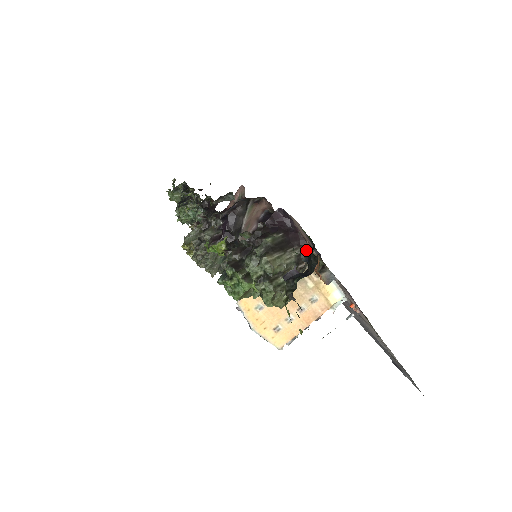
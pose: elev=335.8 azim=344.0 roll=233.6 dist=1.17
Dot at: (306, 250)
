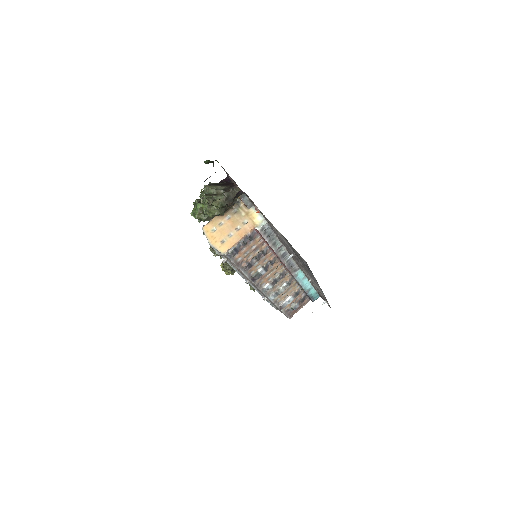
Dot at: (233, 186)
